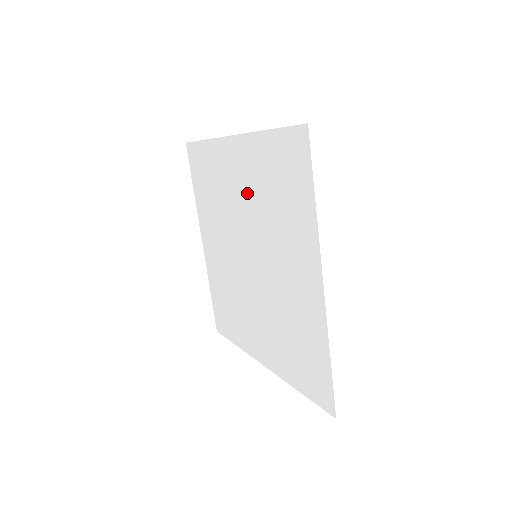
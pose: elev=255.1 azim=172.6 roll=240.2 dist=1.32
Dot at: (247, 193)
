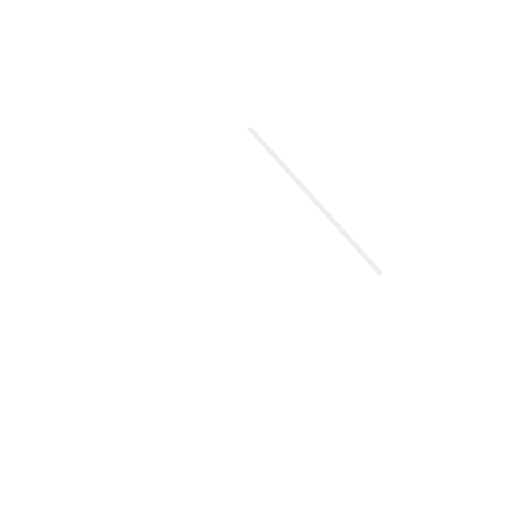
Dot at: (227, 215)
